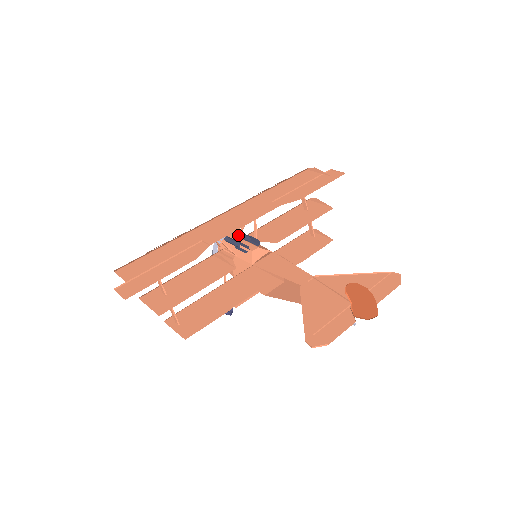
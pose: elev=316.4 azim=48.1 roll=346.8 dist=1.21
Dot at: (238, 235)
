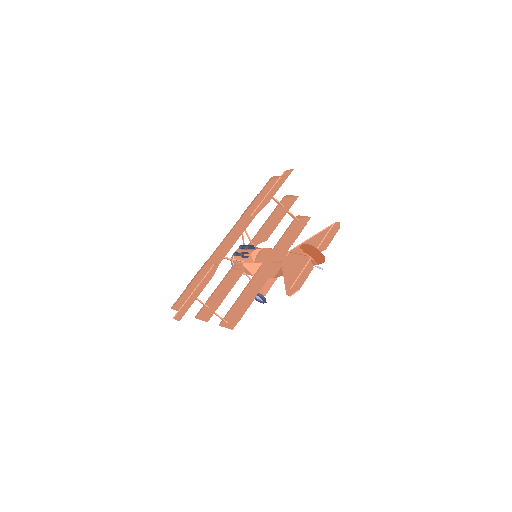
Dot at: (242, 248)
